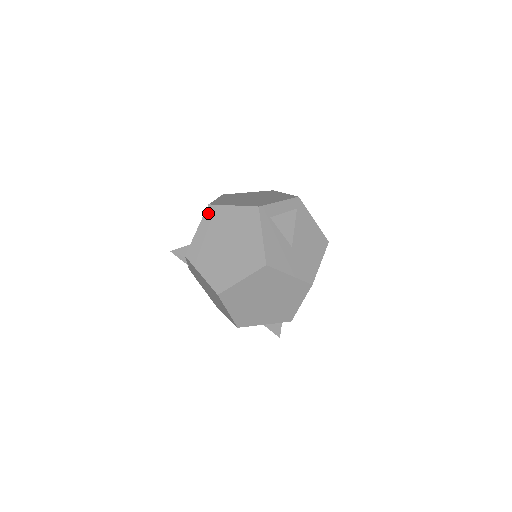
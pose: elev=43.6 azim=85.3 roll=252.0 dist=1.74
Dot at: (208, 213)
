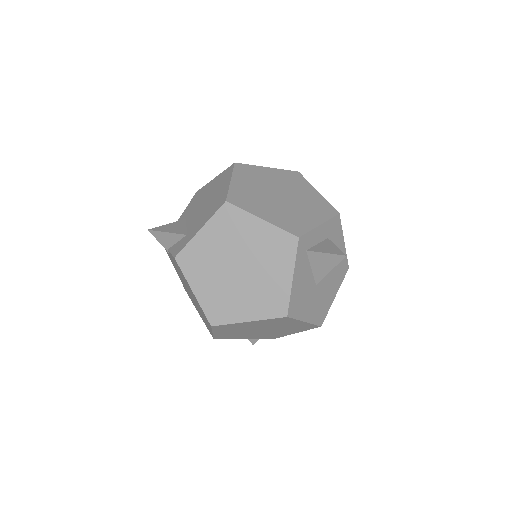
Dot at: (222, 213)
